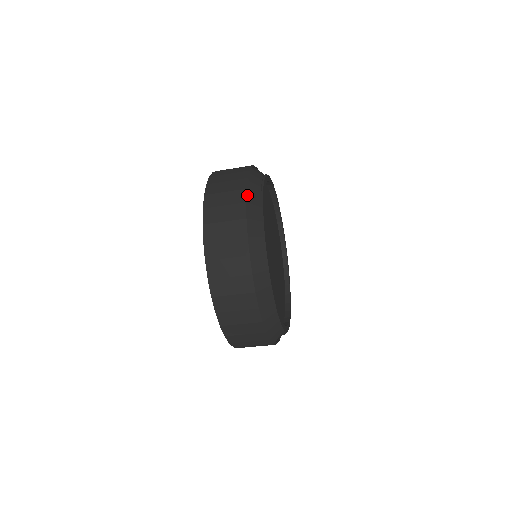
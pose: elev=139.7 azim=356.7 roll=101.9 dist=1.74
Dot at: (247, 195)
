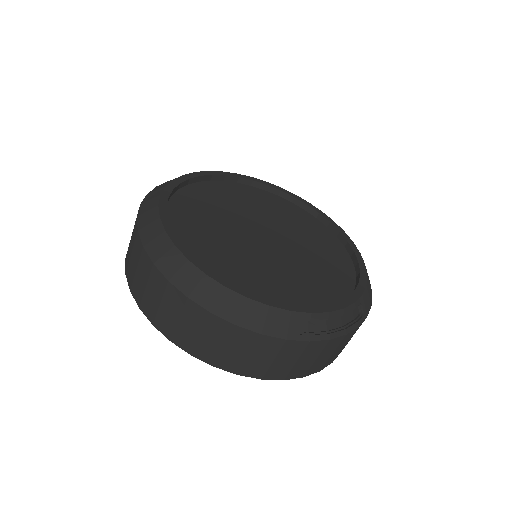
Dot at: (145, 198)
